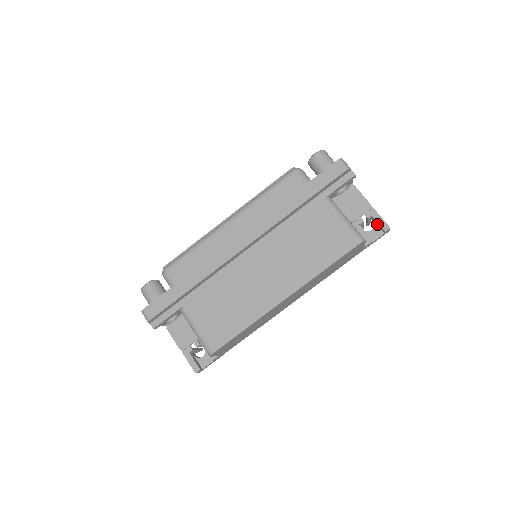
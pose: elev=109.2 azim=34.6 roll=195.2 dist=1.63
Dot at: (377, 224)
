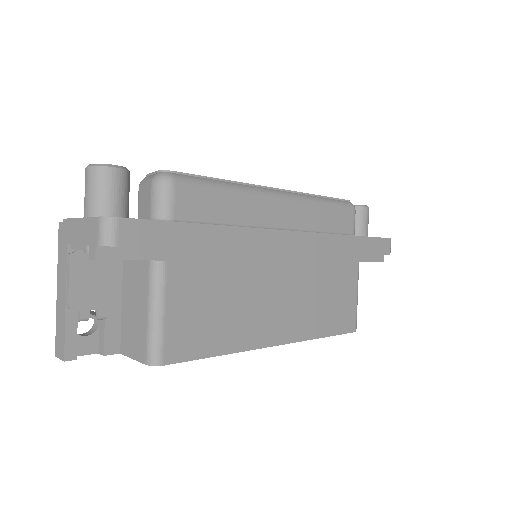
Dot at: occluded
